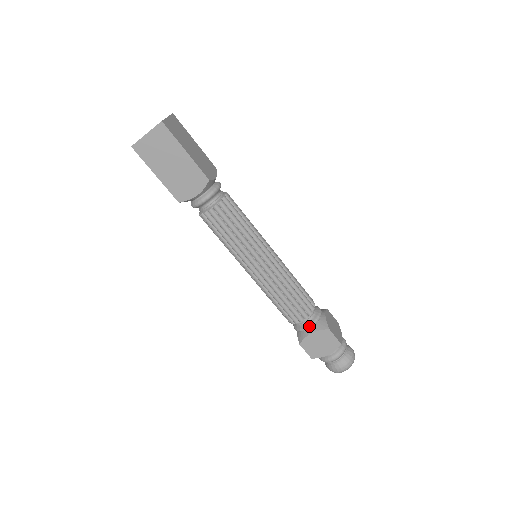
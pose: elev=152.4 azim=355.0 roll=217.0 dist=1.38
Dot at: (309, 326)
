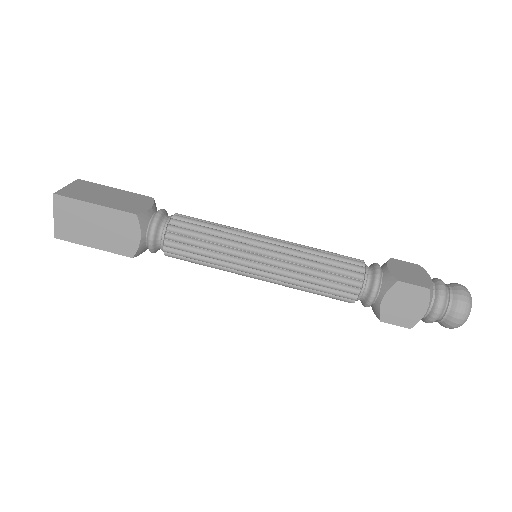
Dot at: (372, 293)
